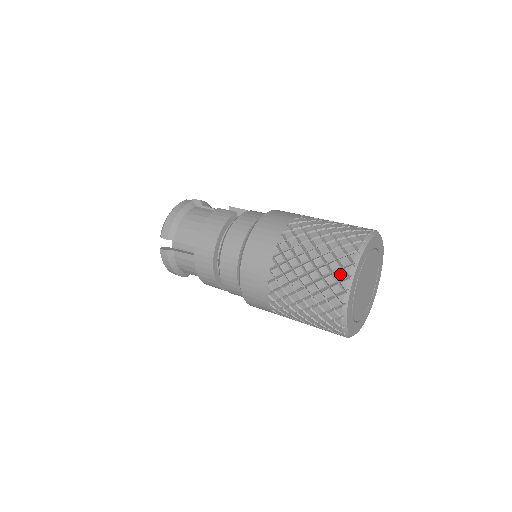
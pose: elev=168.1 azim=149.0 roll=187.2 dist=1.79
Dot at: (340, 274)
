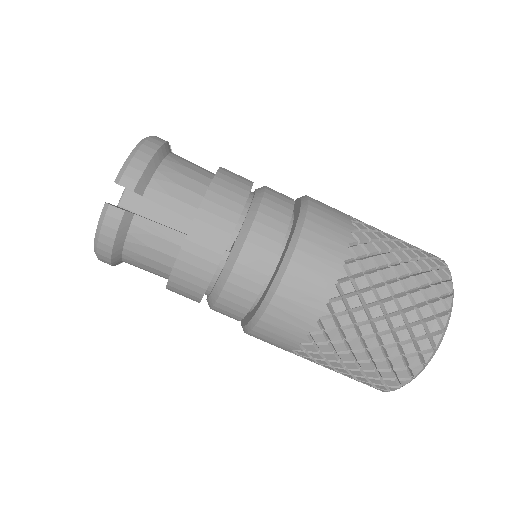
Dot at: (439, 306)
